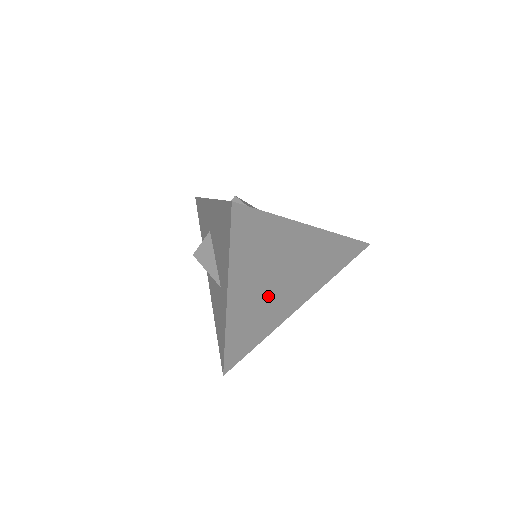
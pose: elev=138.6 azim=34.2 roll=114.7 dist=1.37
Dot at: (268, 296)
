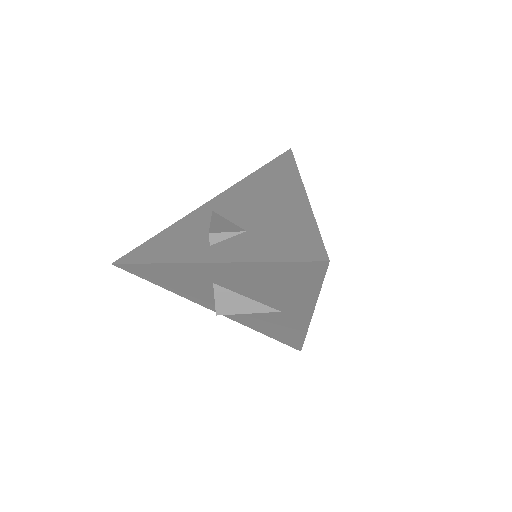
Dot at: occluded
